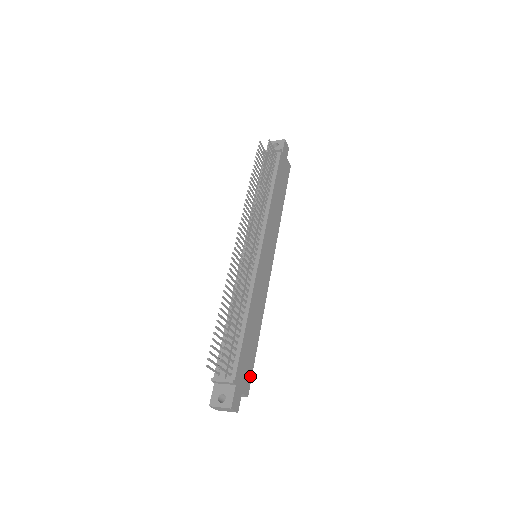
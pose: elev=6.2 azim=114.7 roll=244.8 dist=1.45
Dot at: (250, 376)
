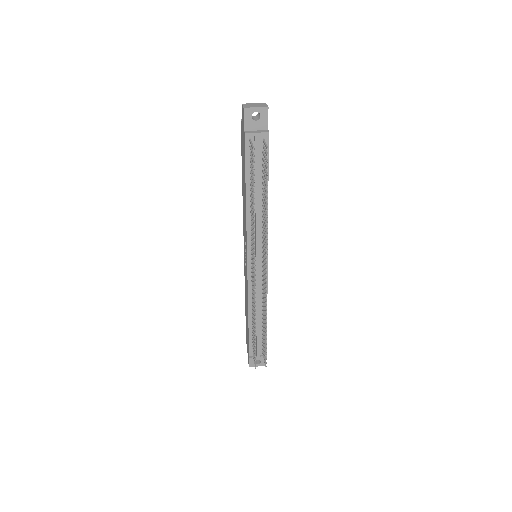
Dot at: occluded
